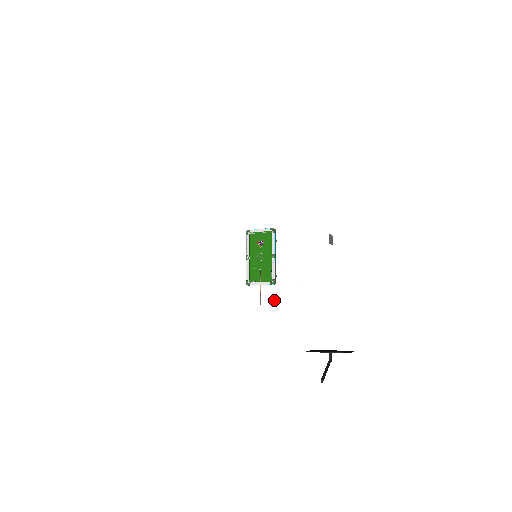
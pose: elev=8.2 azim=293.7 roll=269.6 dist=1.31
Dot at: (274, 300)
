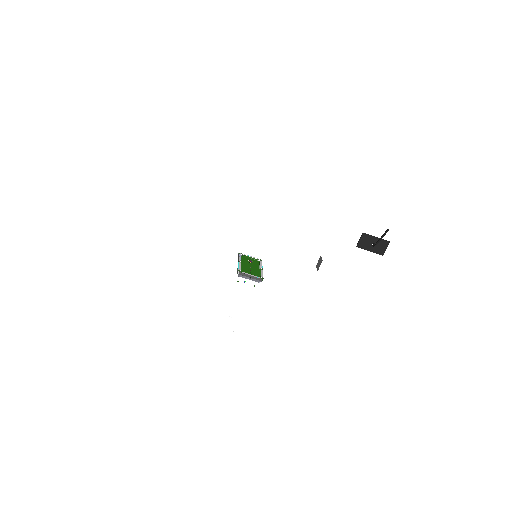
Dot at: (253, 295)
